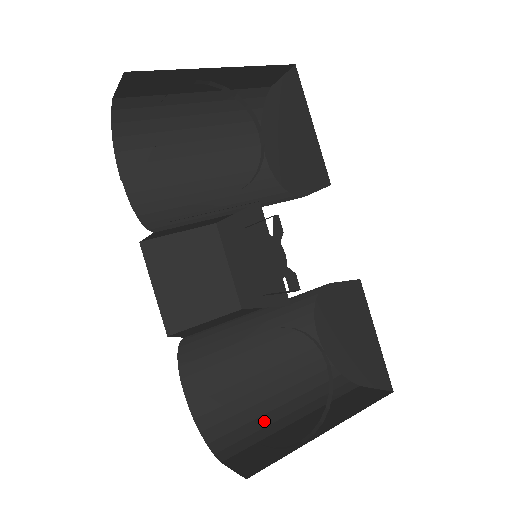
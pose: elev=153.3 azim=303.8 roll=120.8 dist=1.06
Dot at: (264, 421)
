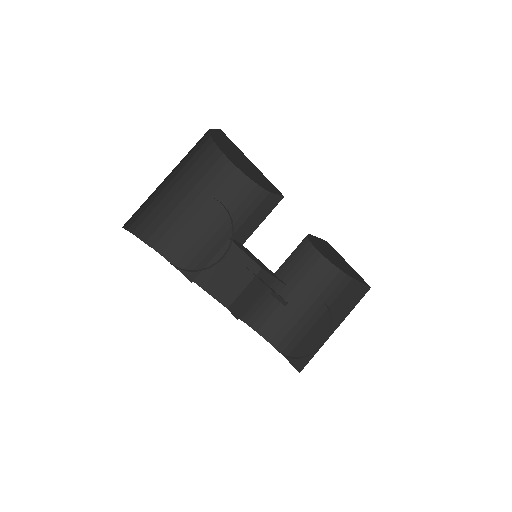
Dot at: (301, 323)
